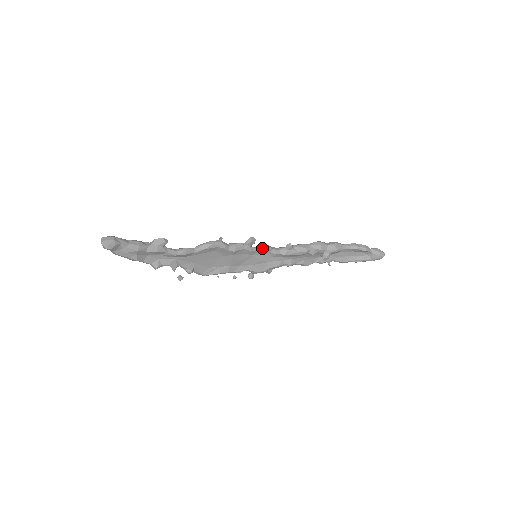
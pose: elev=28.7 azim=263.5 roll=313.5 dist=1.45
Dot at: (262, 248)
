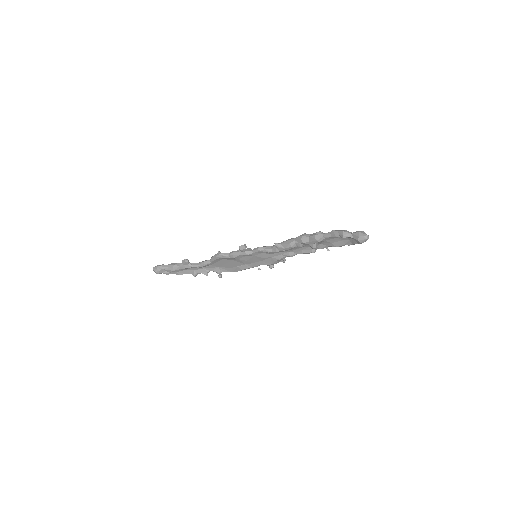
Dot at: (255, 250)
